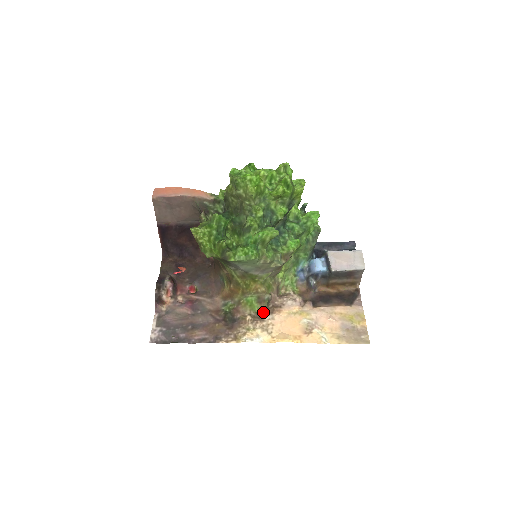
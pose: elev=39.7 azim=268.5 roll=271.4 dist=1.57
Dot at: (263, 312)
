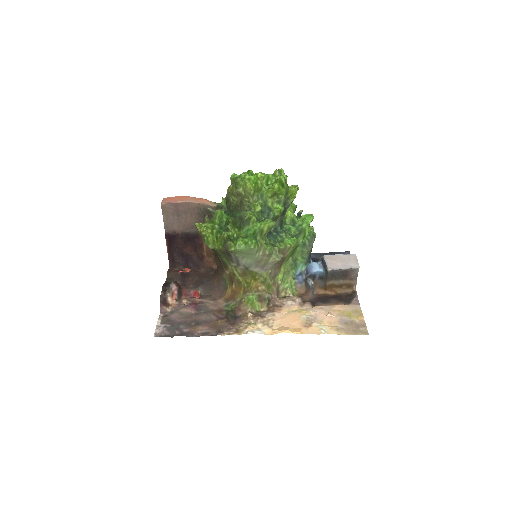
Dot at: (264, 311)
